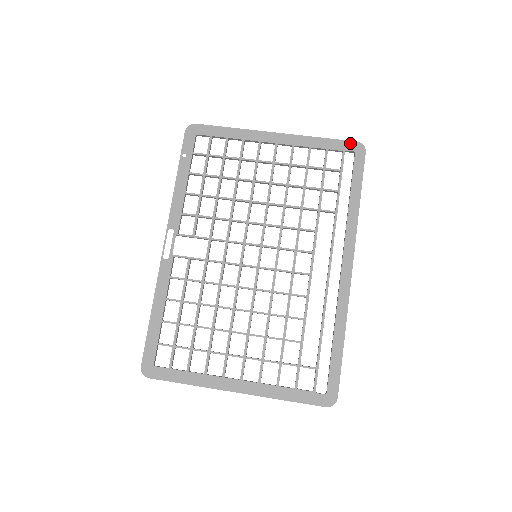
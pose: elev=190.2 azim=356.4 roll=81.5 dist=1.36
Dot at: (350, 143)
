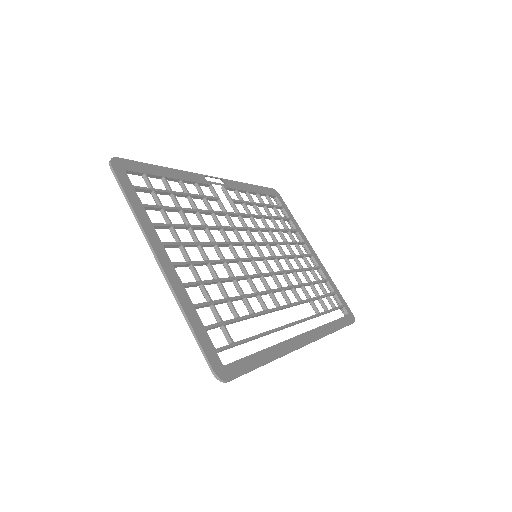
Dot at: (349, 309)
